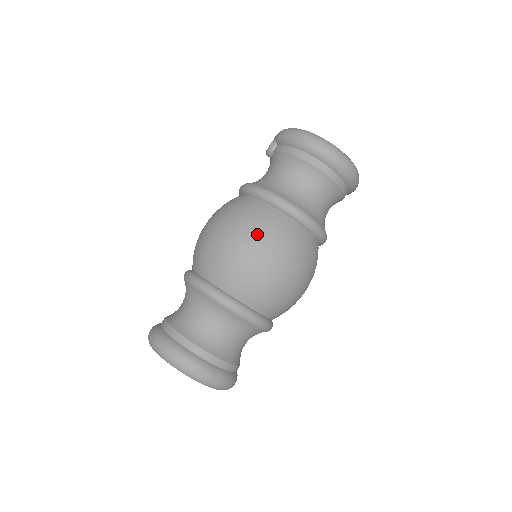
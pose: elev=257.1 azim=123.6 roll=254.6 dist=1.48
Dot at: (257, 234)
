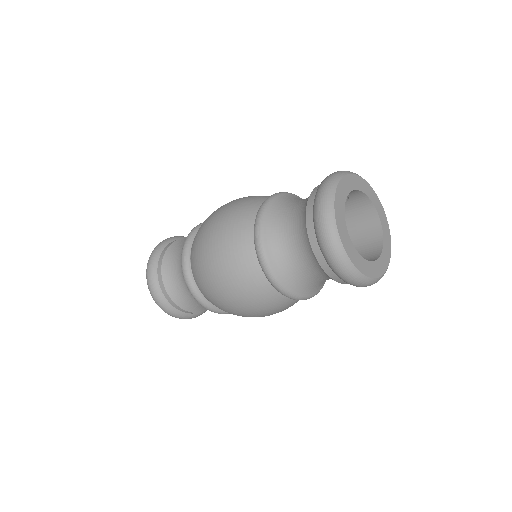
Dot at: (222, 225)
